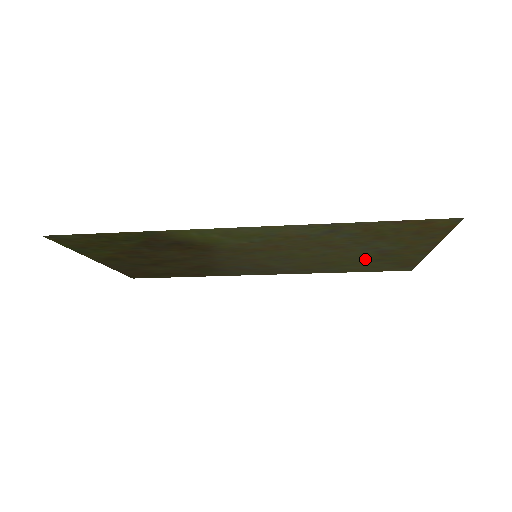
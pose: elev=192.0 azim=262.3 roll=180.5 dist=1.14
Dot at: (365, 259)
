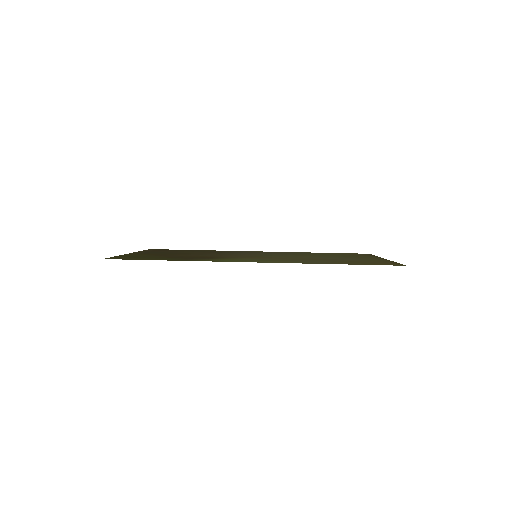
Dot at: occluded
